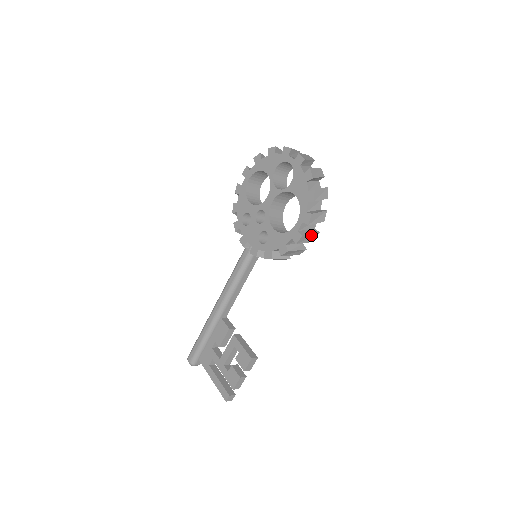
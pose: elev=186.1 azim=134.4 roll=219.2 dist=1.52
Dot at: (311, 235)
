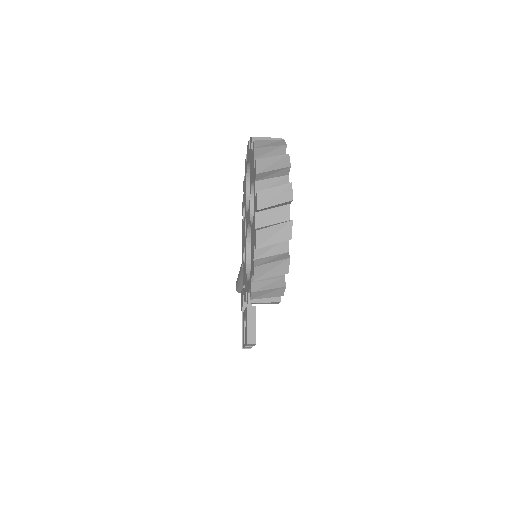
Dot at: (267, 302)
